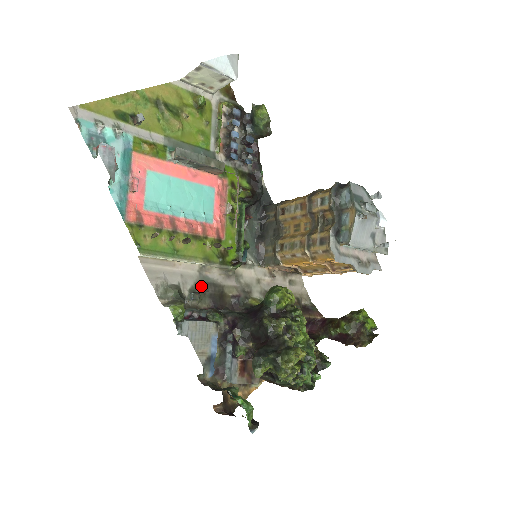
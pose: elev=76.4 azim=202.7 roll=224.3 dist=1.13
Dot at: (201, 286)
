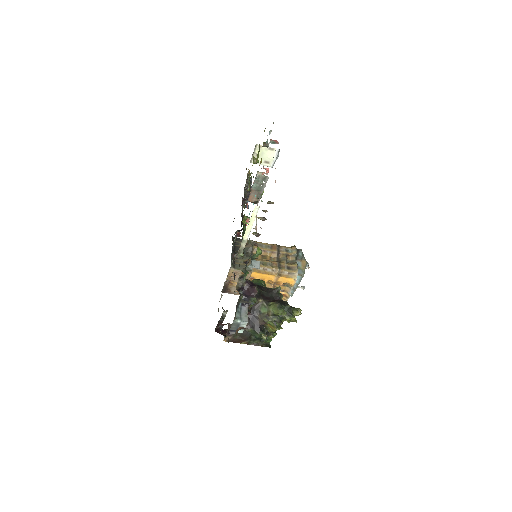
Dot at: occluded
